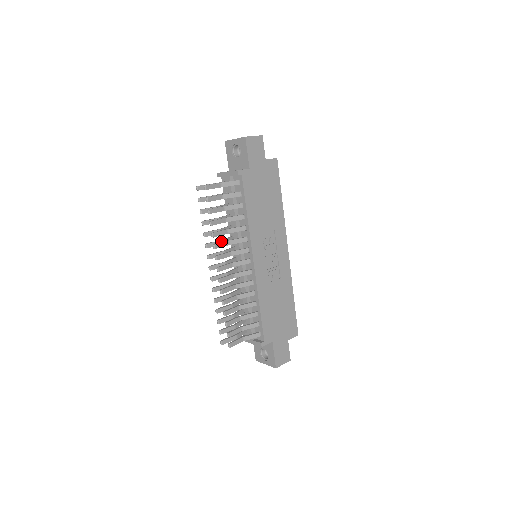
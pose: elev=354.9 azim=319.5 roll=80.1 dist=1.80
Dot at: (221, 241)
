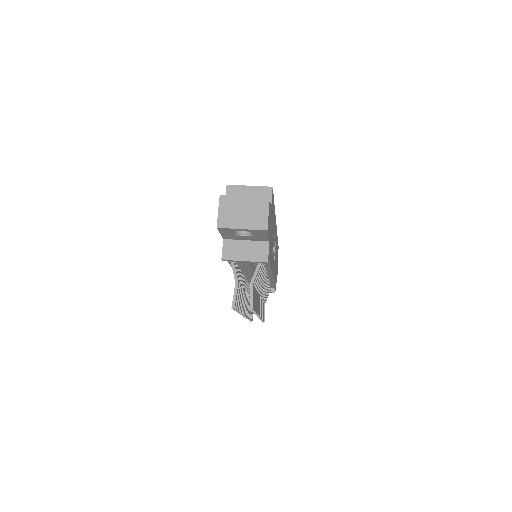
Dot at: (245, 294)
